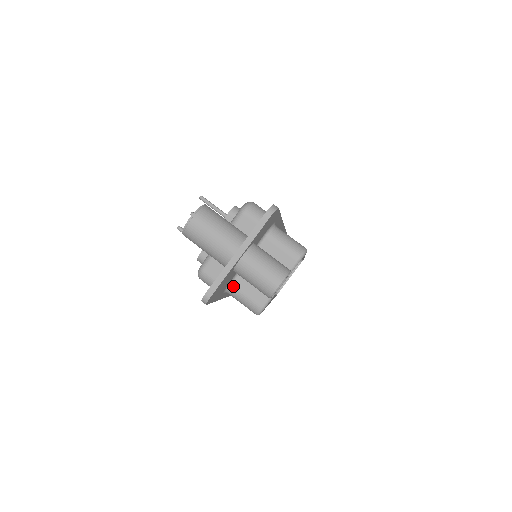
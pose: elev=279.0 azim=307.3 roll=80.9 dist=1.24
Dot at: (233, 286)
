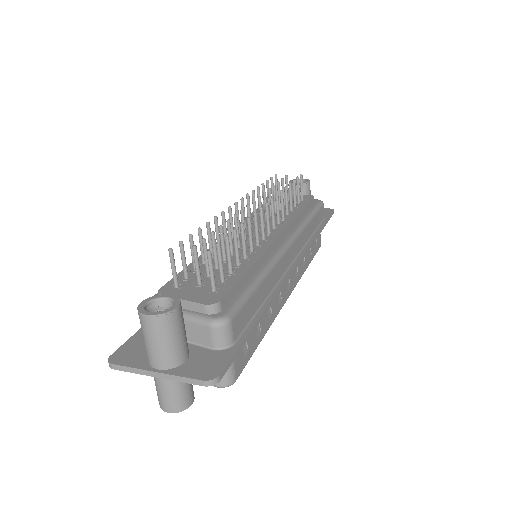
Dot at: occluded
